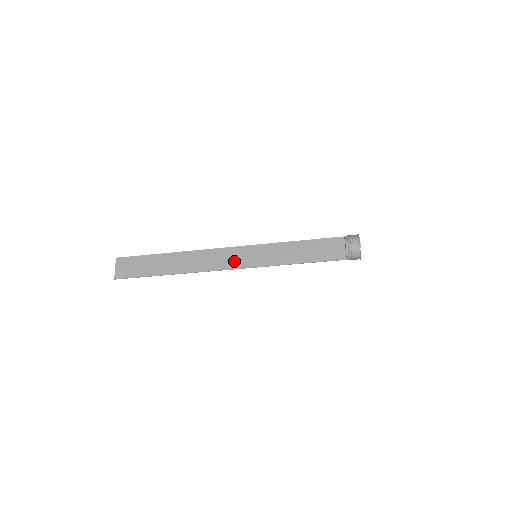
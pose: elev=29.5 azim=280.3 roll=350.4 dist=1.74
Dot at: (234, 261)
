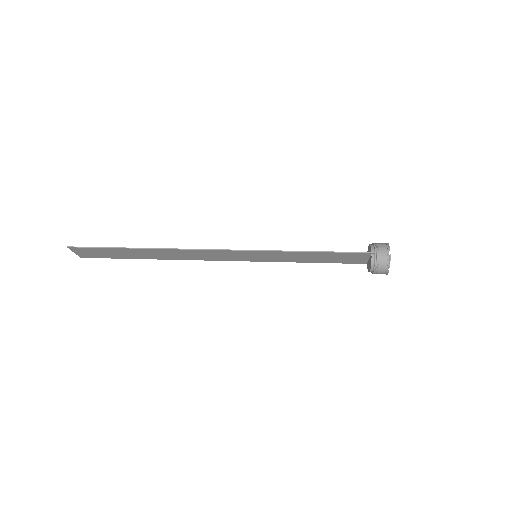
Dot at: (229, 258)
